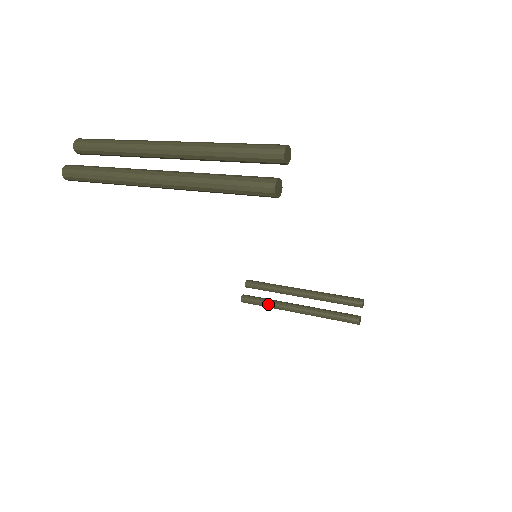
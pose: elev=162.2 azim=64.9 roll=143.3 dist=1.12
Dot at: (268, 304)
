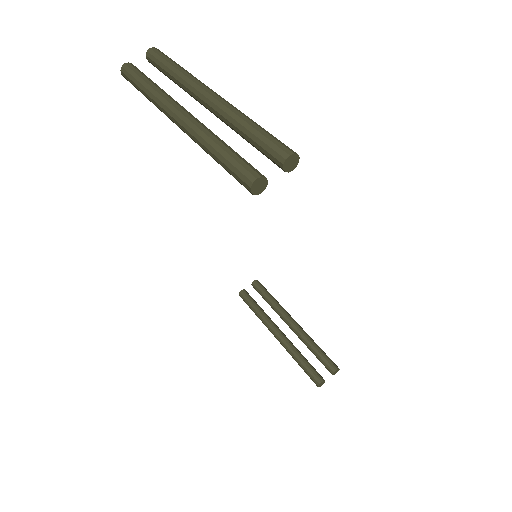
Dot at: (257, 312)
